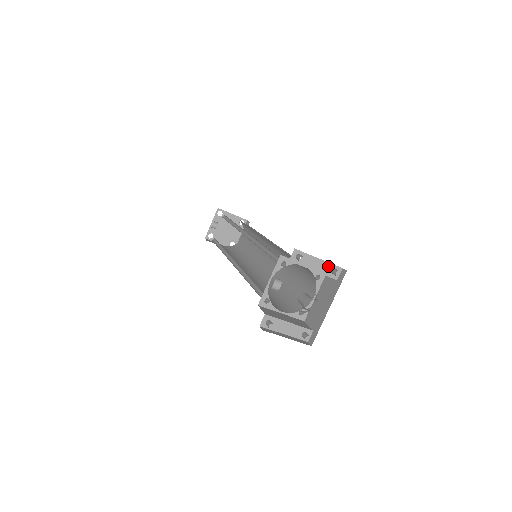
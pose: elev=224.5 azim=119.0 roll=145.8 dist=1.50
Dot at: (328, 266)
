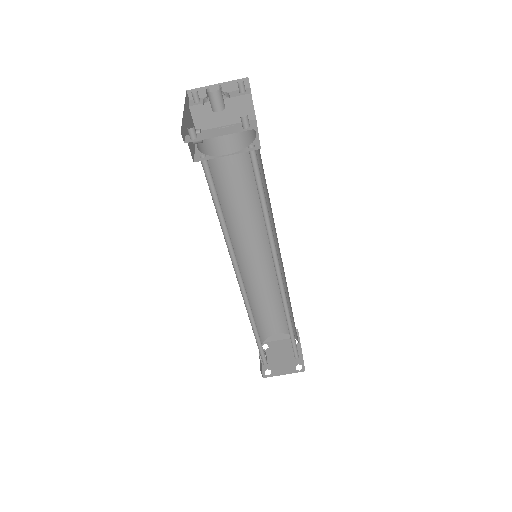
Dot at: (233, 93)
